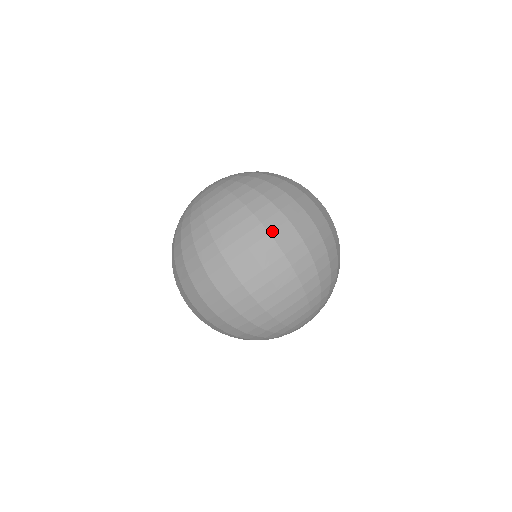
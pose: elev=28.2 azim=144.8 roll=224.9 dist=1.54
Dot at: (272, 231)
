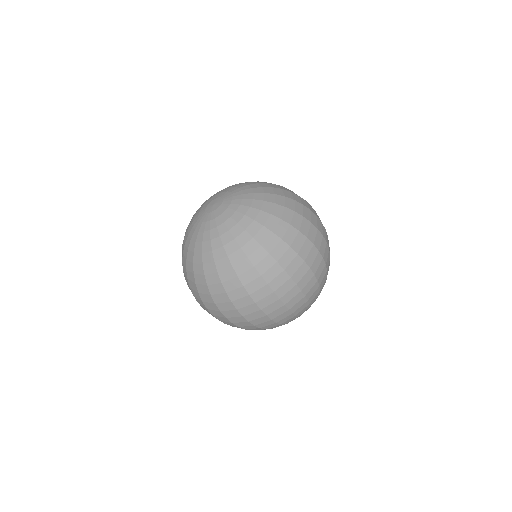
Dot at: (276, 290)
